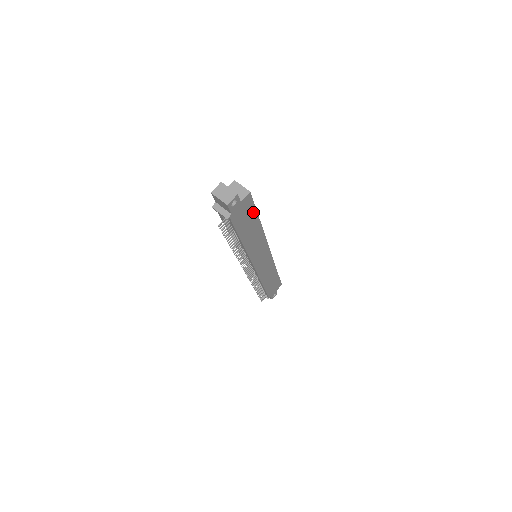
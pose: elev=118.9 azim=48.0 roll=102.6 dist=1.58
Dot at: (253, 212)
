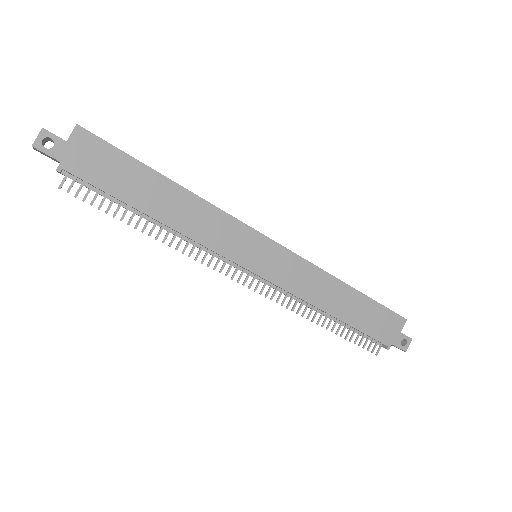
Dot at: (127, 161)
